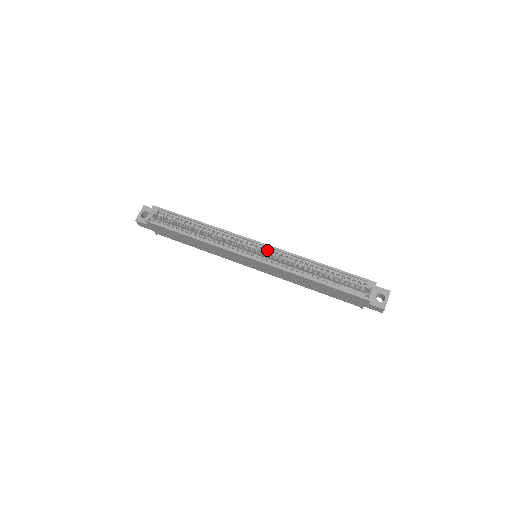
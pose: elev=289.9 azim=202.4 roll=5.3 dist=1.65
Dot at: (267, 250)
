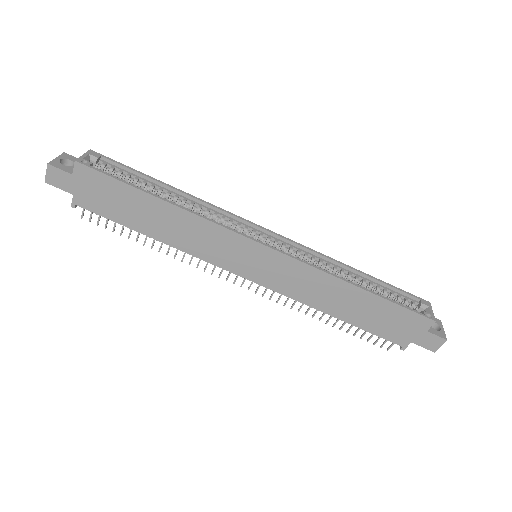
Dot at: (278, 245)
